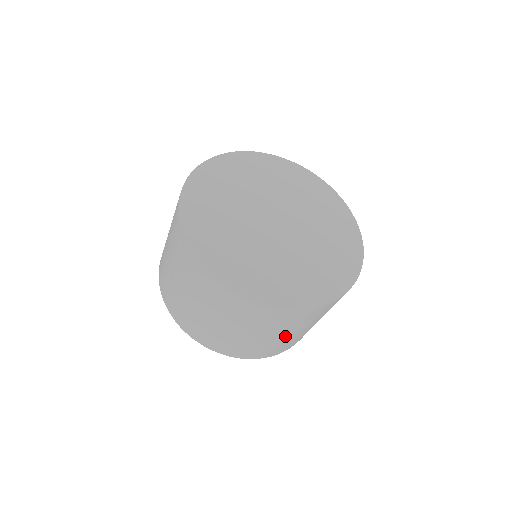
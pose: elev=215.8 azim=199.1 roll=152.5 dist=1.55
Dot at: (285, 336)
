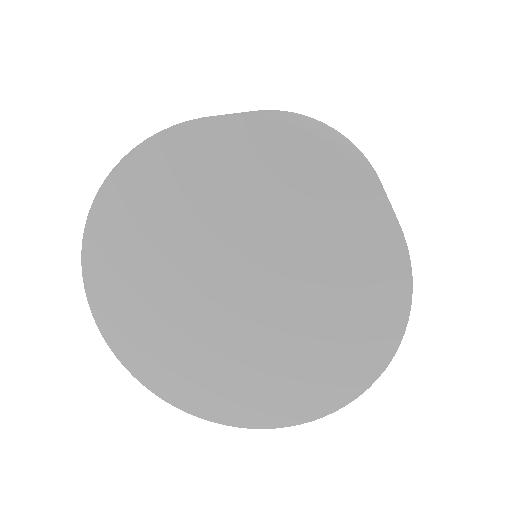
Dot at: occluded
